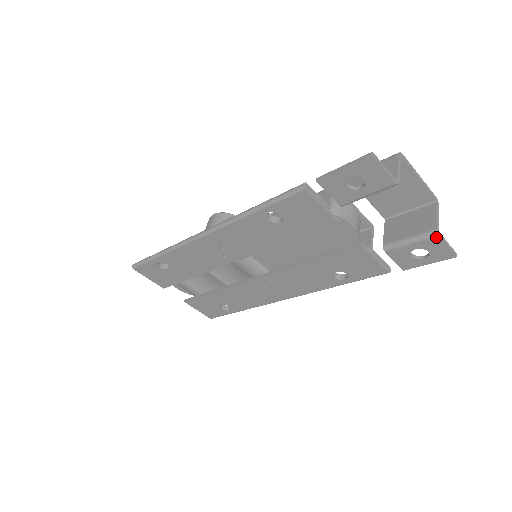
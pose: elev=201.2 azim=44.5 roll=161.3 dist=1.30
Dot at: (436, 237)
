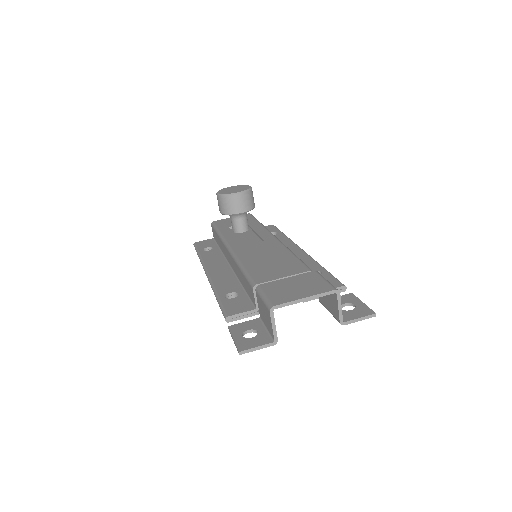
Dot at: (344, 323)
